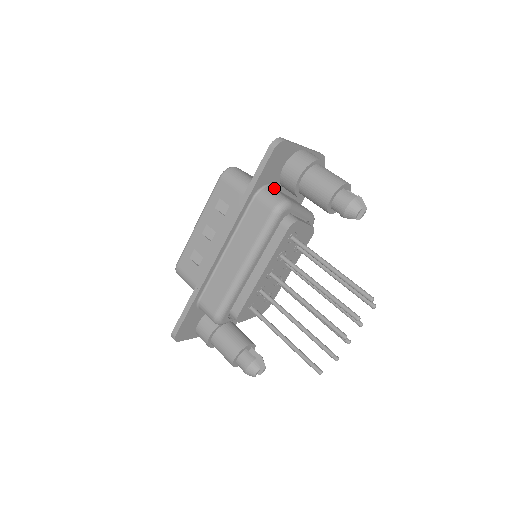
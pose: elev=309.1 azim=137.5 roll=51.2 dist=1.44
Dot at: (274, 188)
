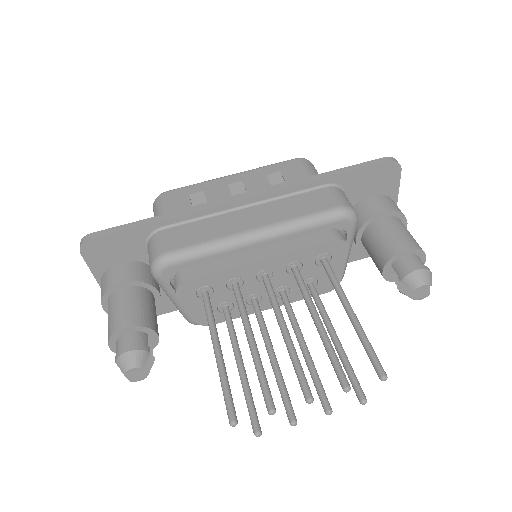
Dot at: occluded
